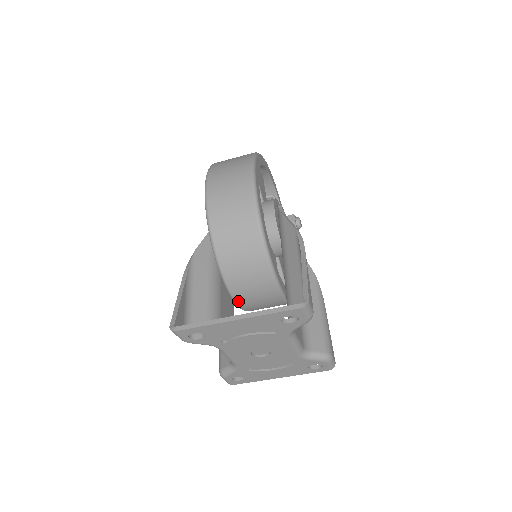
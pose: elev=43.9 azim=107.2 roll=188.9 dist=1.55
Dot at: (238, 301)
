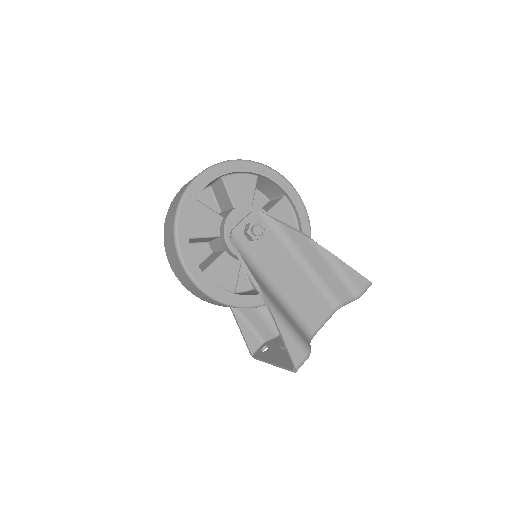
Dot at: occluded
